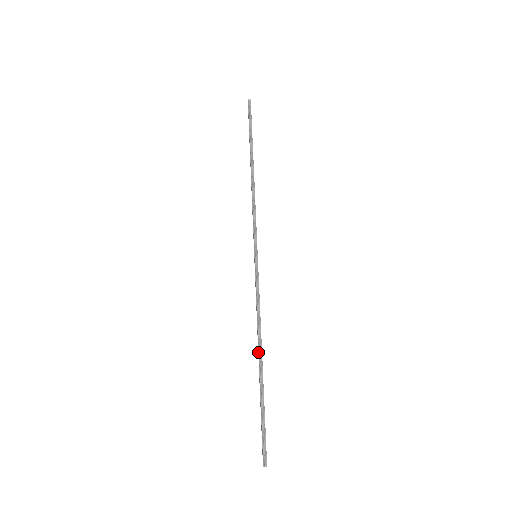
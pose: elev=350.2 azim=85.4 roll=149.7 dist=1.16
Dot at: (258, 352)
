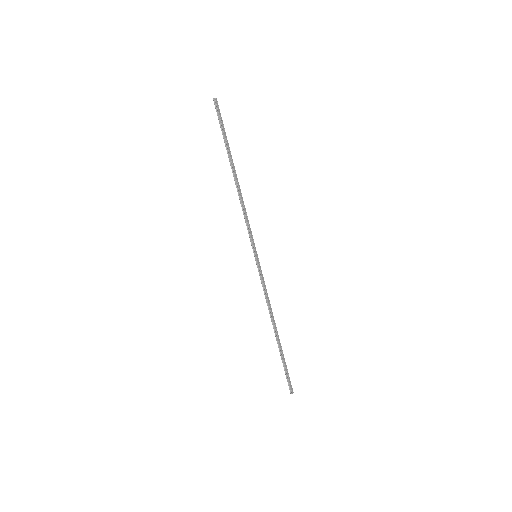
Dot at: (273, 327)
